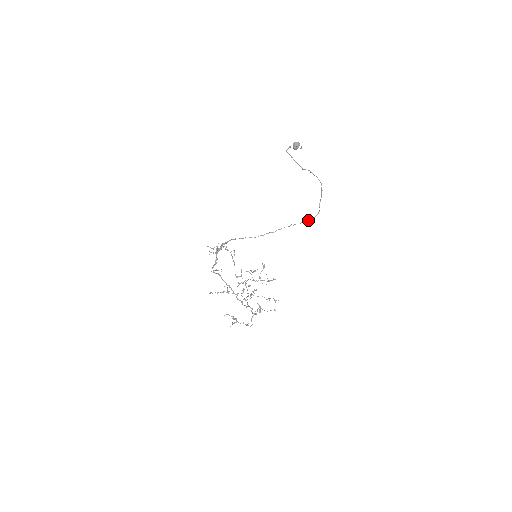
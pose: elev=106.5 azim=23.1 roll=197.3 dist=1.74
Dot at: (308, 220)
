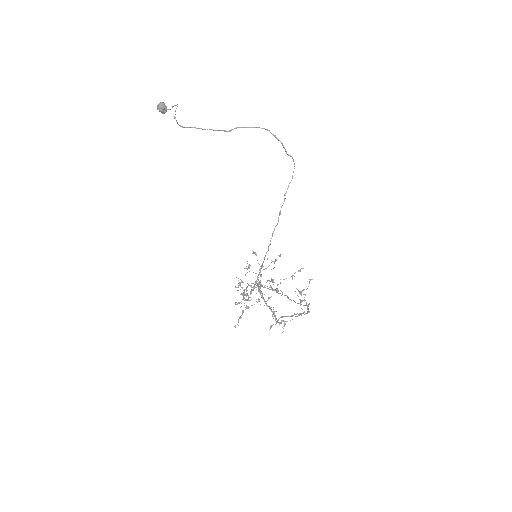
Dot at: occluded
